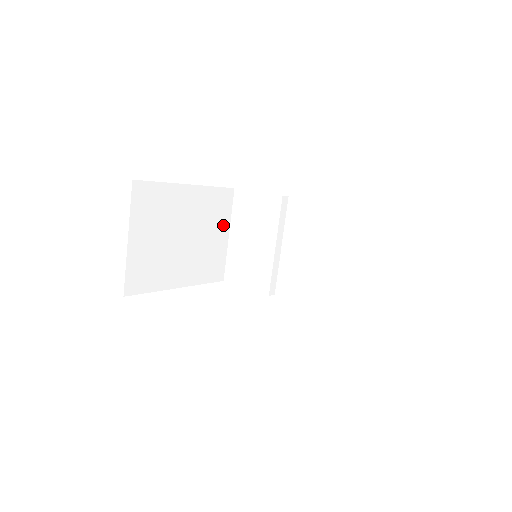
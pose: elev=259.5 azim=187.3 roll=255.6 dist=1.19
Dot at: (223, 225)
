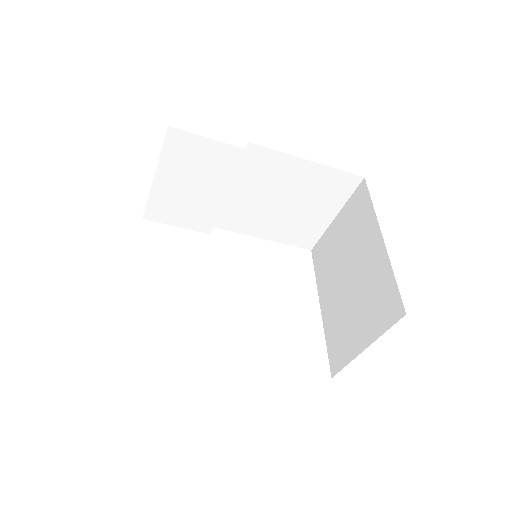
Dot at: occluded
